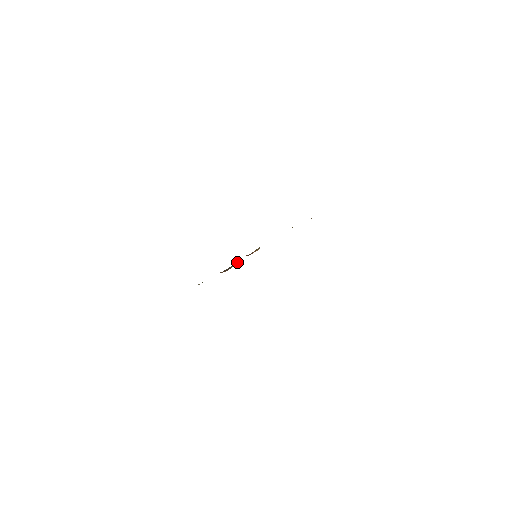
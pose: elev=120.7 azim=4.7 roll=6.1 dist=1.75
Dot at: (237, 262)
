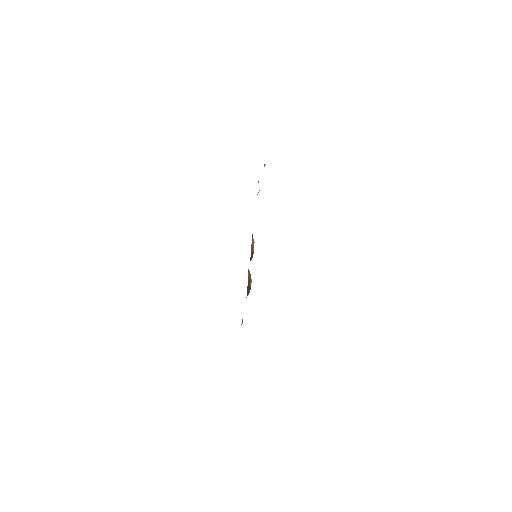
Dot at: (249, 274)
